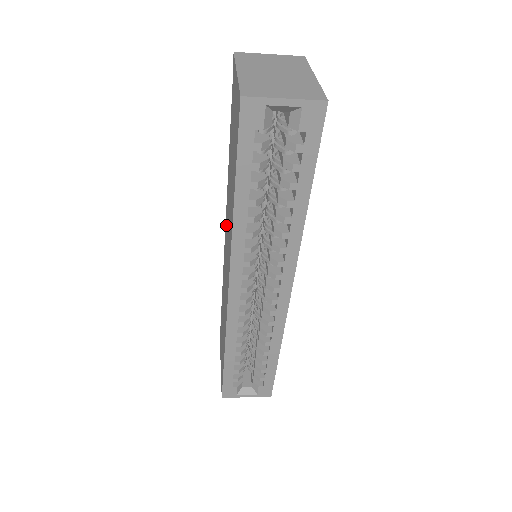
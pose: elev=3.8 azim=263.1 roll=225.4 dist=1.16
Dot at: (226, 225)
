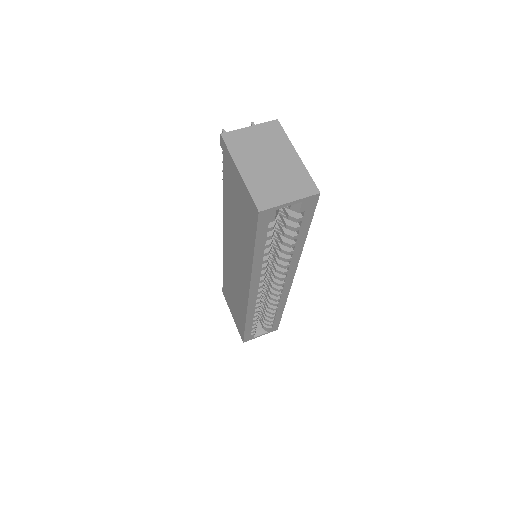
Dot at: (227, 240)
